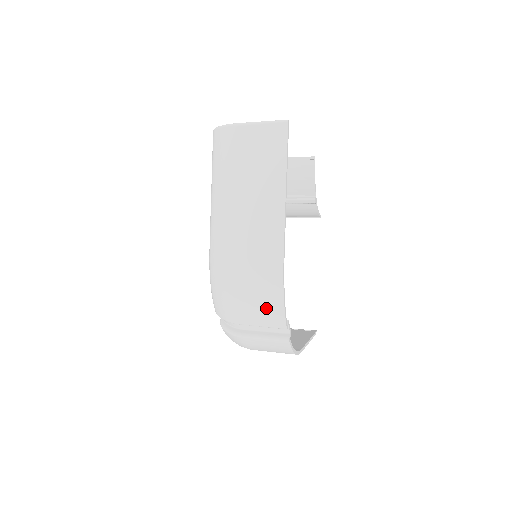
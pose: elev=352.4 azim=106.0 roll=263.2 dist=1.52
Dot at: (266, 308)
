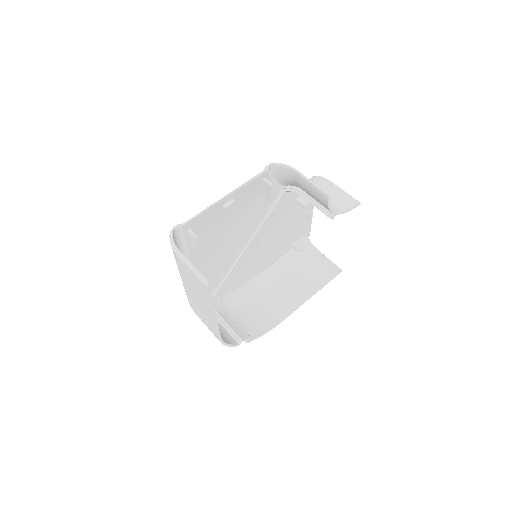
Dot at: occluded
